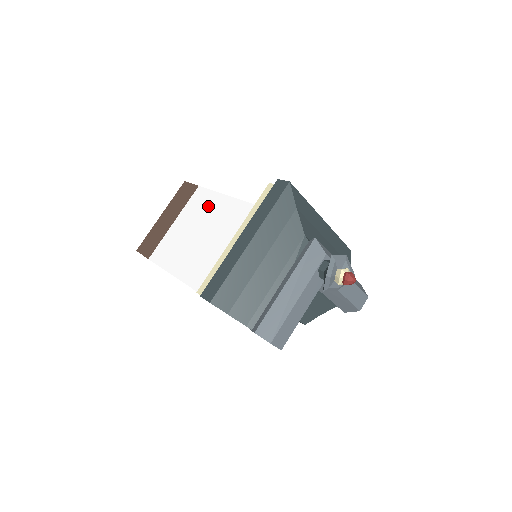
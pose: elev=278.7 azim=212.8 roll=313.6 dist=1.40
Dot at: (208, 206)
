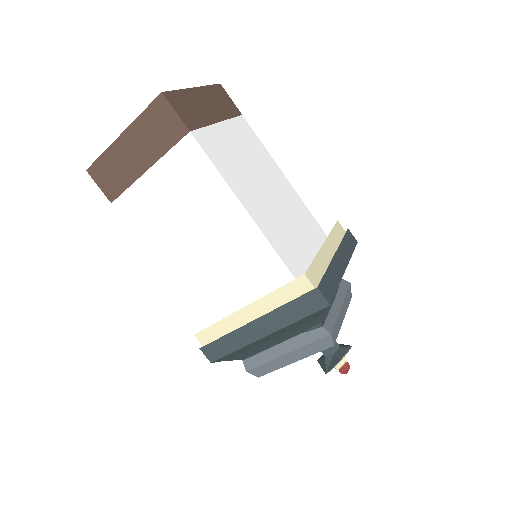
Dot at: (206, 192)
